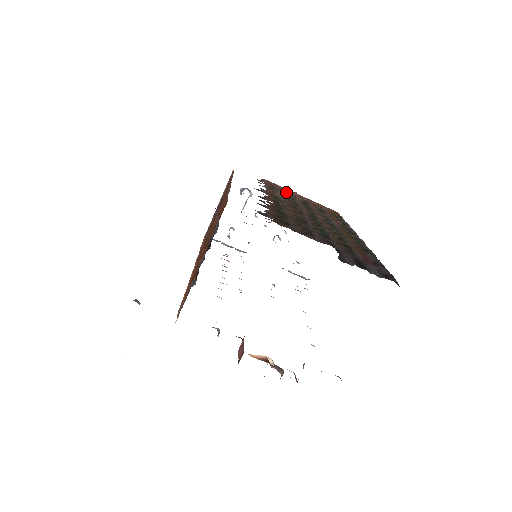
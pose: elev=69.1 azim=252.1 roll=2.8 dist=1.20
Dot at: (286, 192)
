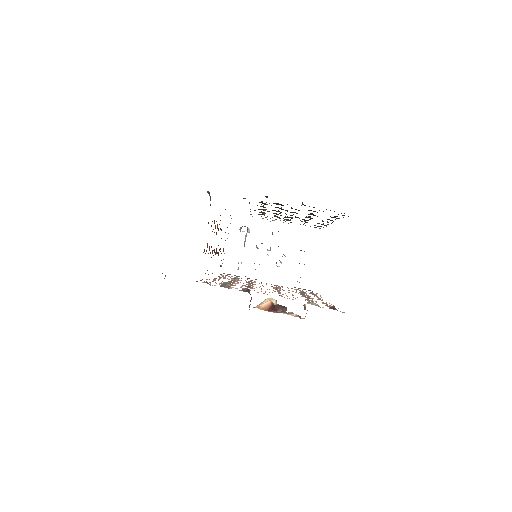
Dot at: occluded
